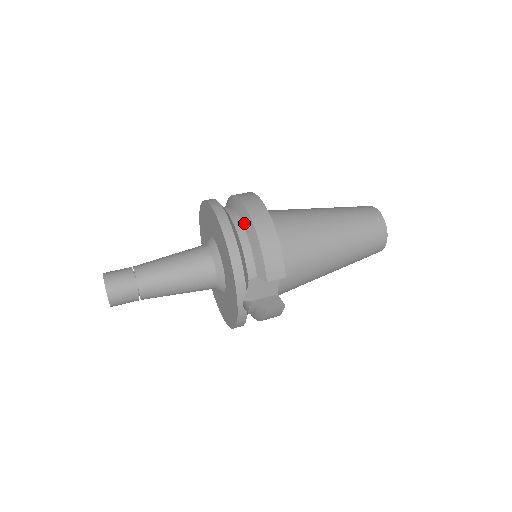
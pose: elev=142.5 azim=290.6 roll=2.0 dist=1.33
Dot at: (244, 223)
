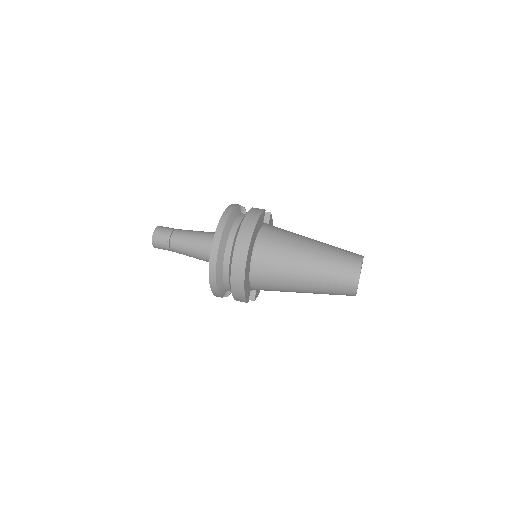
Dot at: (229, 267)
